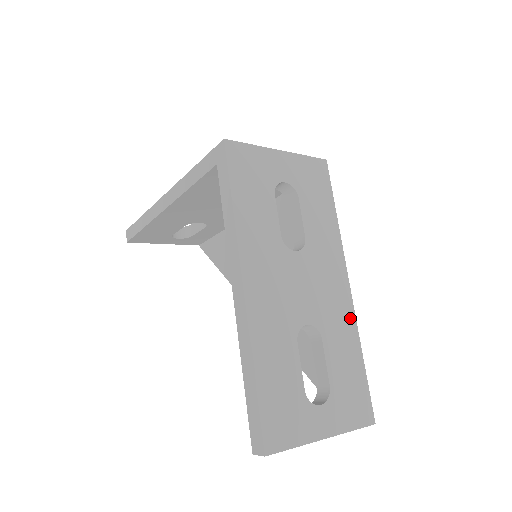
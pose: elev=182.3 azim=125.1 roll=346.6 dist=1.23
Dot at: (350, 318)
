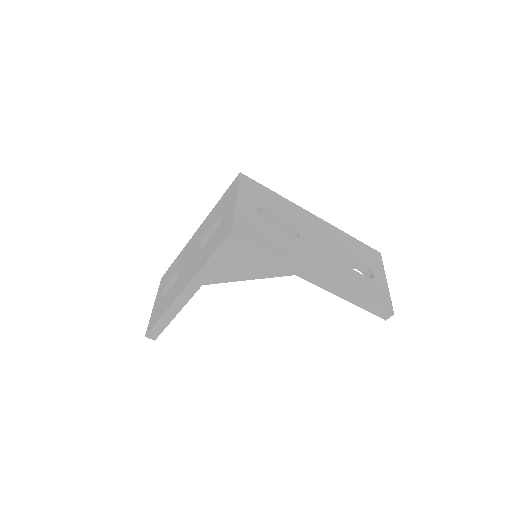
Dot at: (333, 229)
